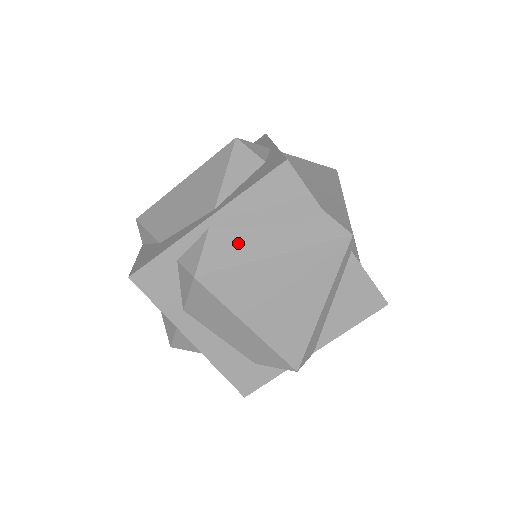
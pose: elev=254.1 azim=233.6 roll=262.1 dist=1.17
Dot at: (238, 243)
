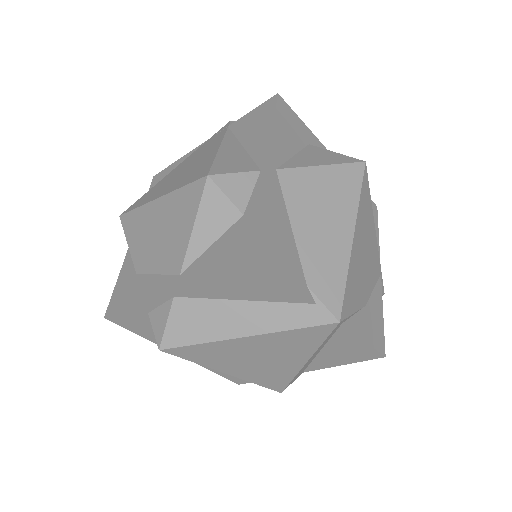
Dot at: (205, 318)
